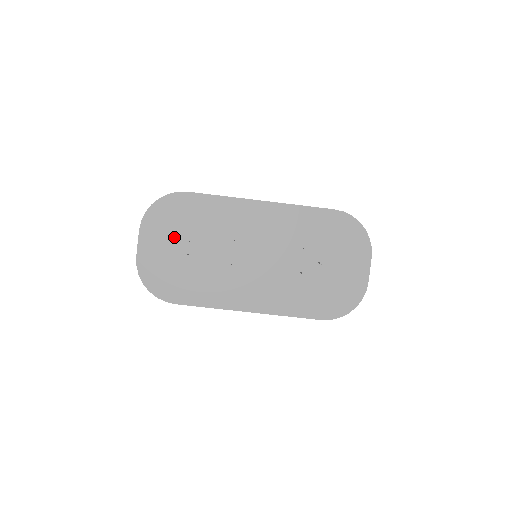
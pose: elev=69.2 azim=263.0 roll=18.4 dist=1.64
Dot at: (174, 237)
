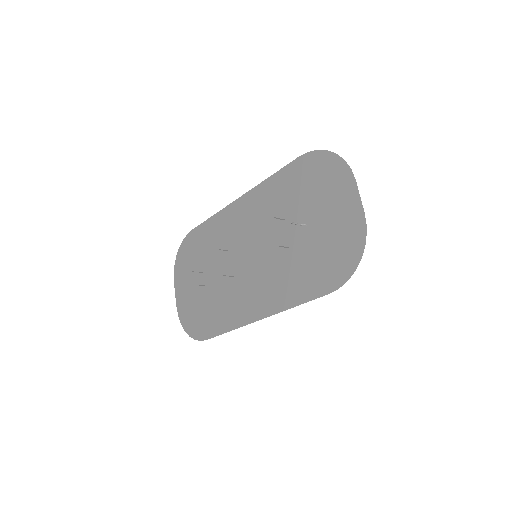
Dot at: (193, 275)
